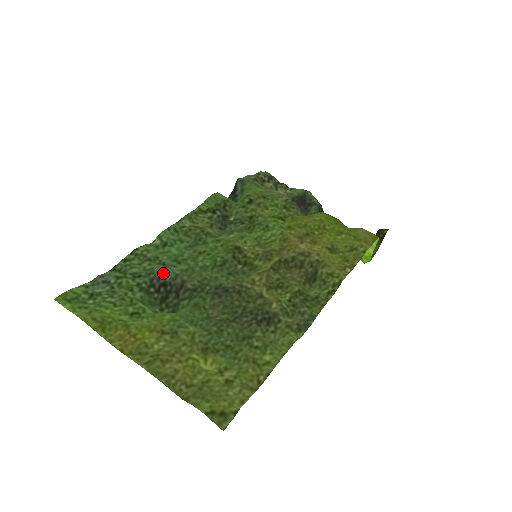
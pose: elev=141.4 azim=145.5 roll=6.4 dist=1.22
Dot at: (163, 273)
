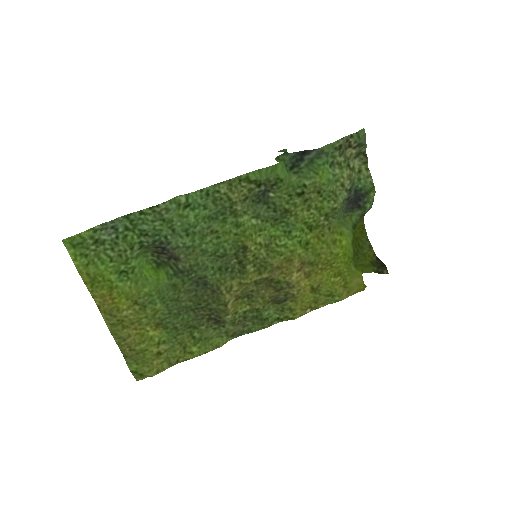
Dot at: (168, 239)
